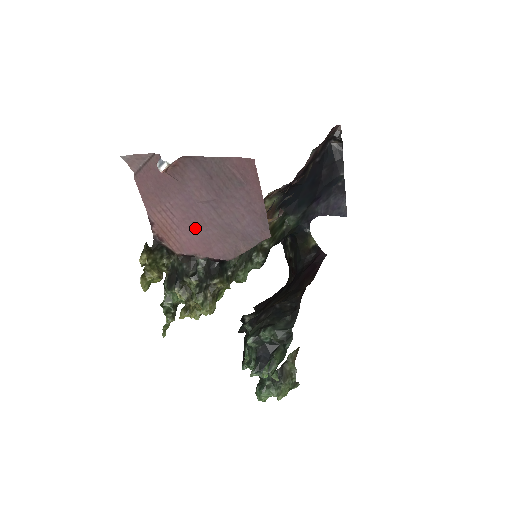
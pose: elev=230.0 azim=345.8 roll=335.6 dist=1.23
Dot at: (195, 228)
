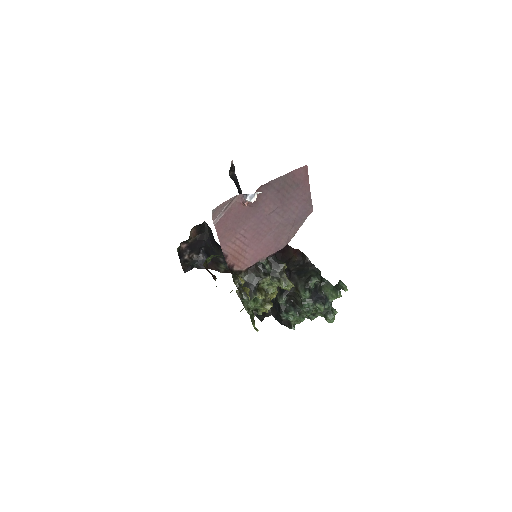
Dot at: (261, 238)
